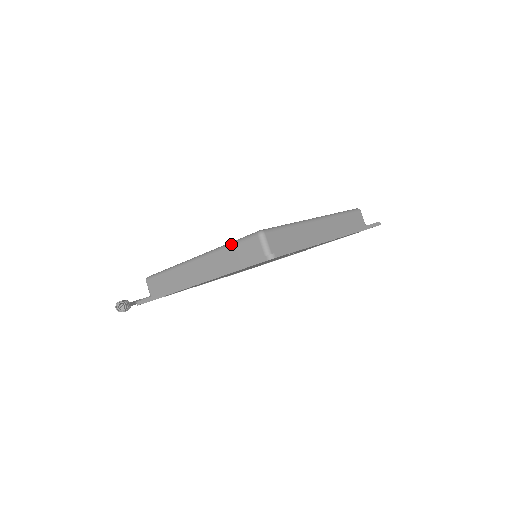
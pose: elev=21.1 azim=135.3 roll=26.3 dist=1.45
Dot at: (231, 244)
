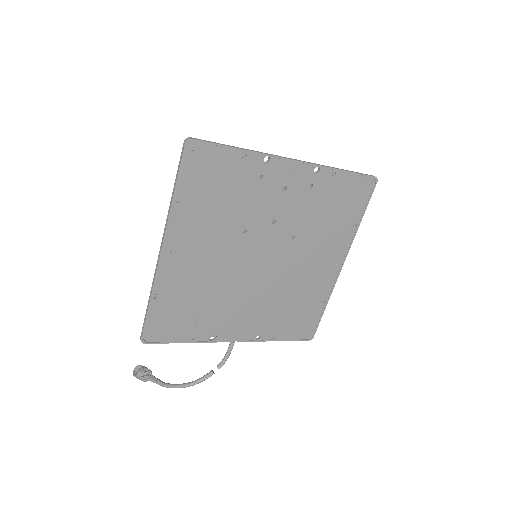
Dot at: occluded
